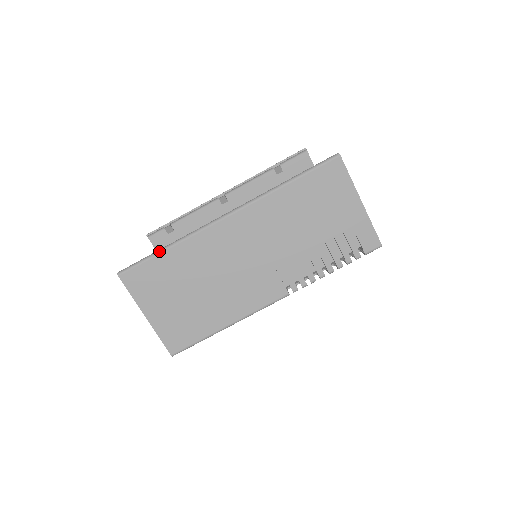
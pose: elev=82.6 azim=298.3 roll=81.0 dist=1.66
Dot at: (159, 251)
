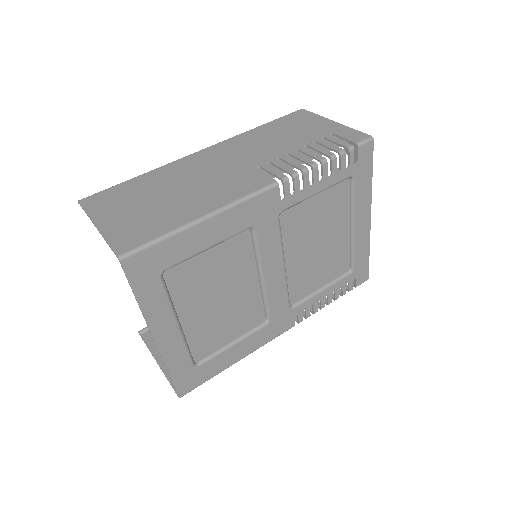
Dot at: (128, 180)
